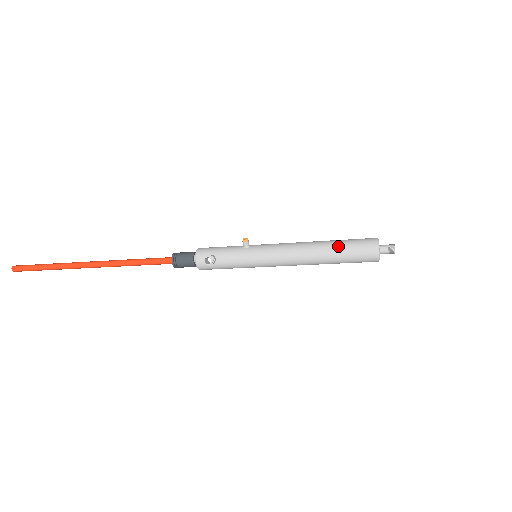
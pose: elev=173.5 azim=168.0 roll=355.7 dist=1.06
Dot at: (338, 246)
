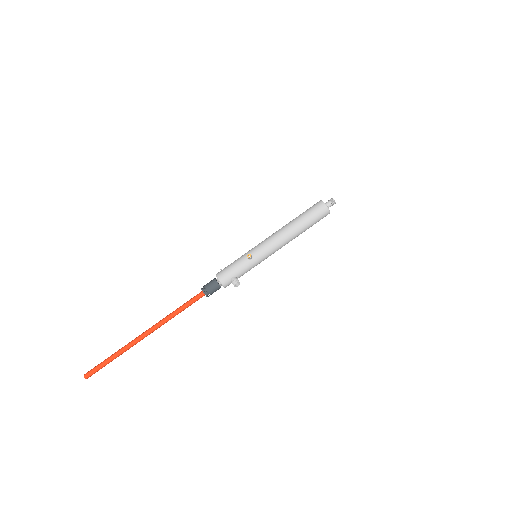
Dot at: (307, 223)
